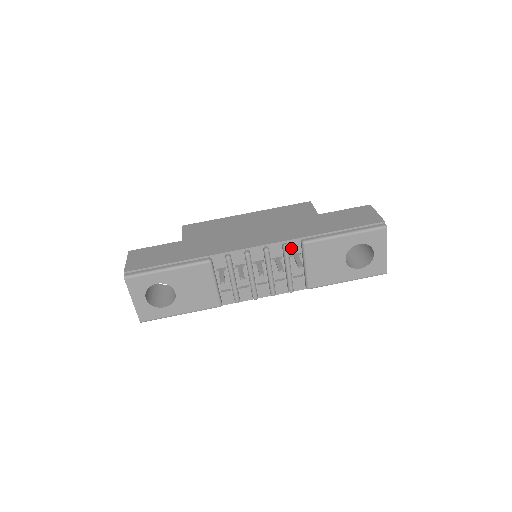
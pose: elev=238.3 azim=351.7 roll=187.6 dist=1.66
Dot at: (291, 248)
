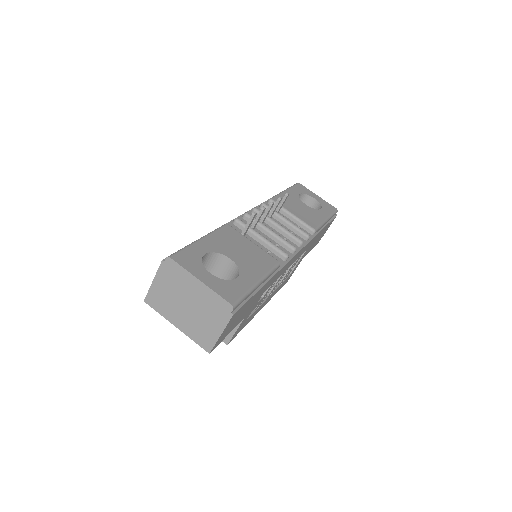
Dot at: occluded
